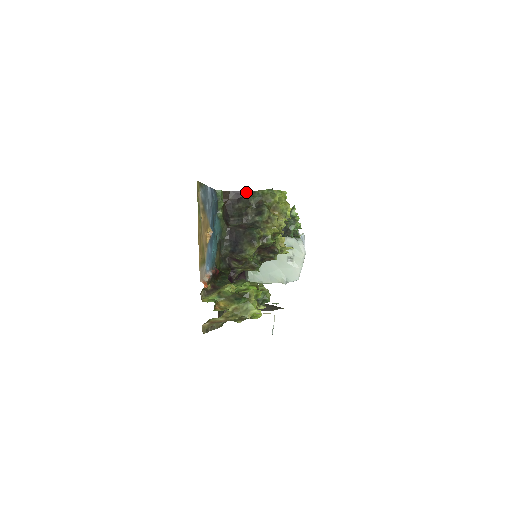
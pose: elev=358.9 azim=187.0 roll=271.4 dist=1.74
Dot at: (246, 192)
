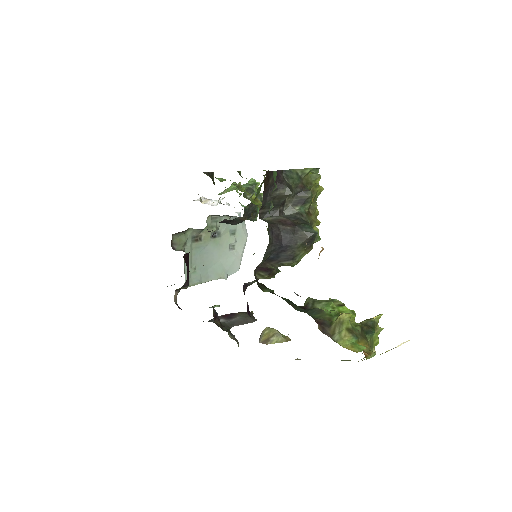
Dot at: occluded
